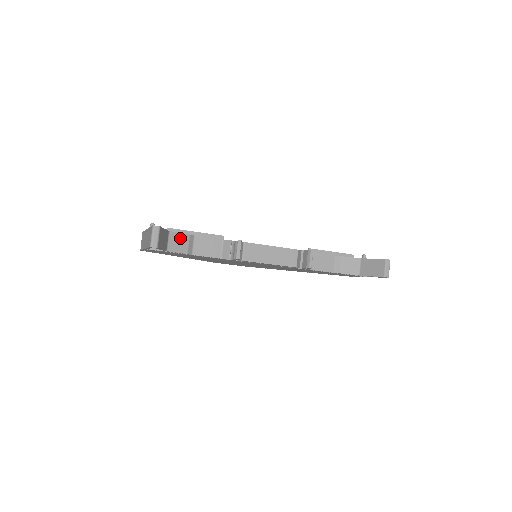
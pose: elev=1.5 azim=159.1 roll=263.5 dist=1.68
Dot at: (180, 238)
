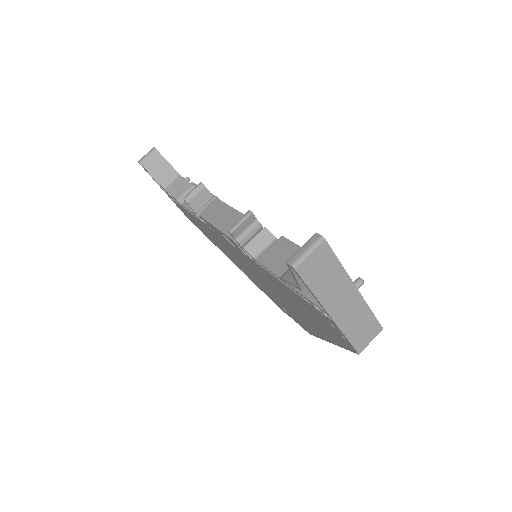
Dot at: (183, 184)
